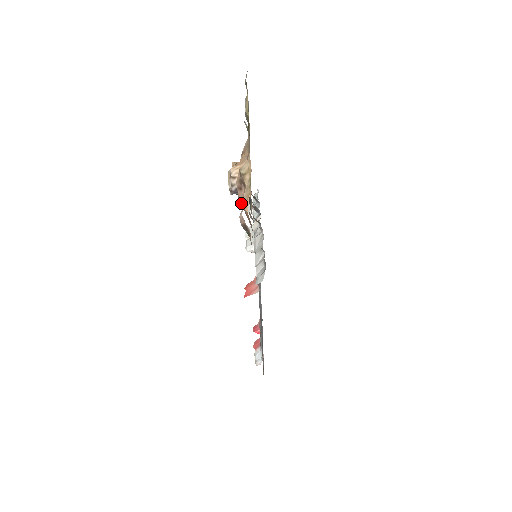
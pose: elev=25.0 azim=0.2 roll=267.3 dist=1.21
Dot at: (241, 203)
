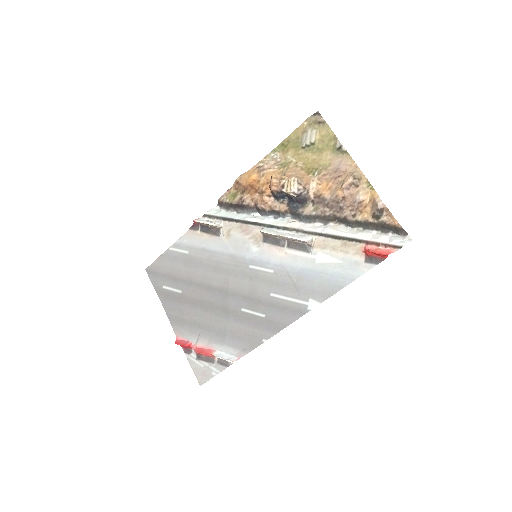
Dot at: (341, 199)
